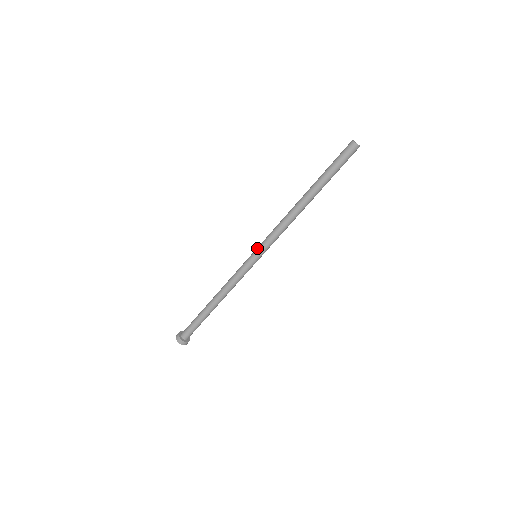
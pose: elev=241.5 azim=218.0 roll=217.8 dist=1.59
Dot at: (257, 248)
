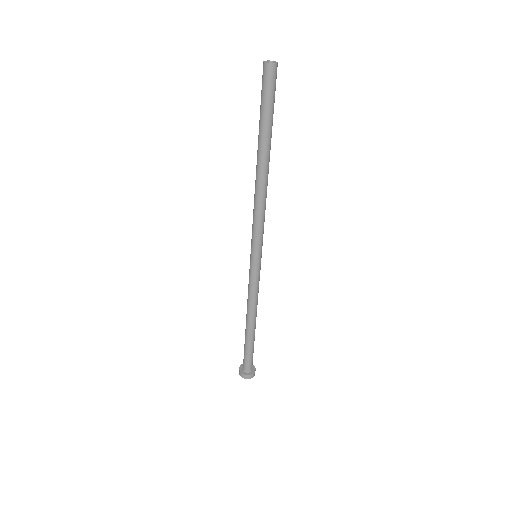
Dot at: occluded
